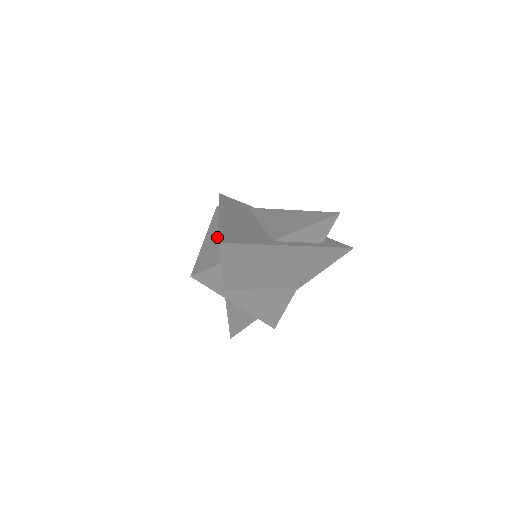
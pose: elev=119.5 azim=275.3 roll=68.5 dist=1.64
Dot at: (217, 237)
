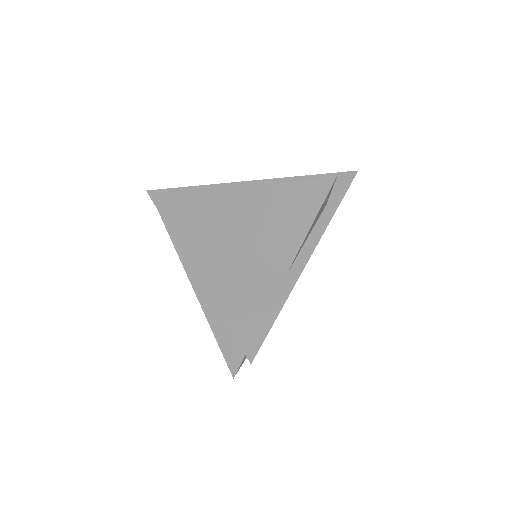
Dot at: occluded
